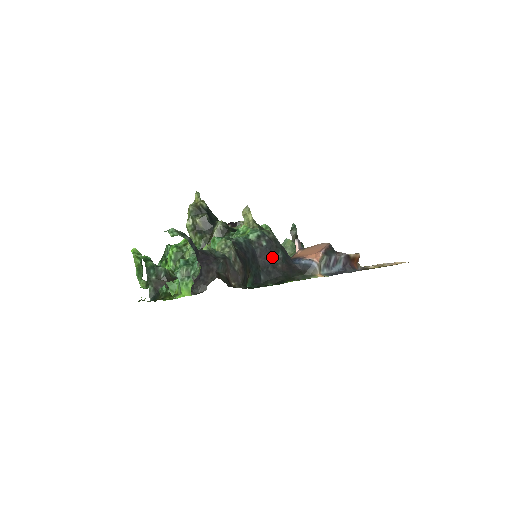
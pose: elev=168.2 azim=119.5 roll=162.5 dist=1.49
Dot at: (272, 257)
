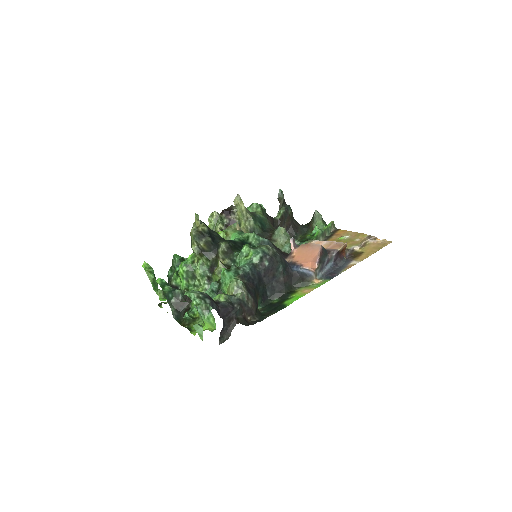
Dot at: (274, 273)
